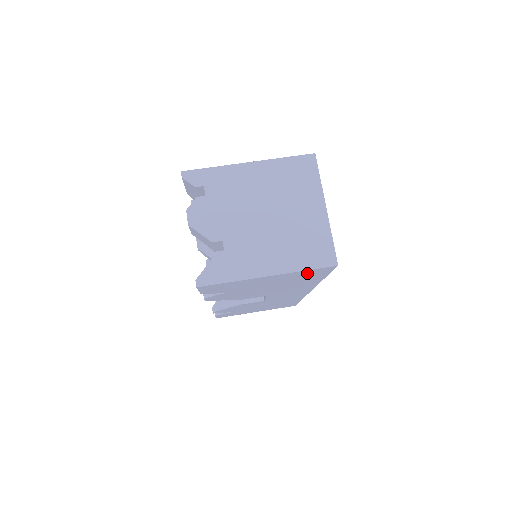
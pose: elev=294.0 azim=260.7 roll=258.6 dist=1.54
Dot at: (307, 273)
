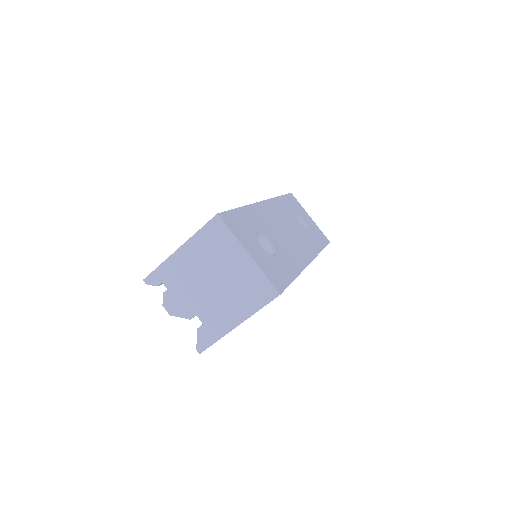
Dot at: occluded
